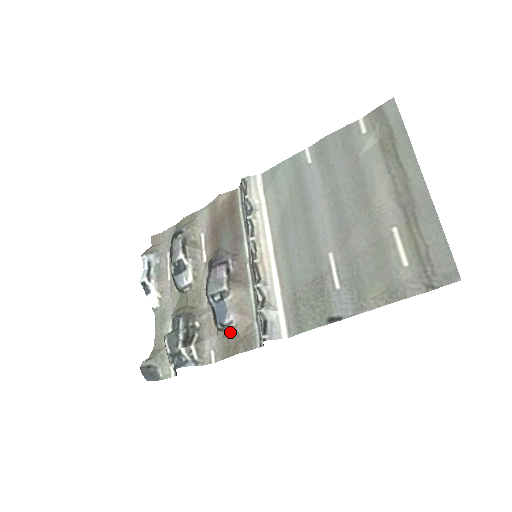
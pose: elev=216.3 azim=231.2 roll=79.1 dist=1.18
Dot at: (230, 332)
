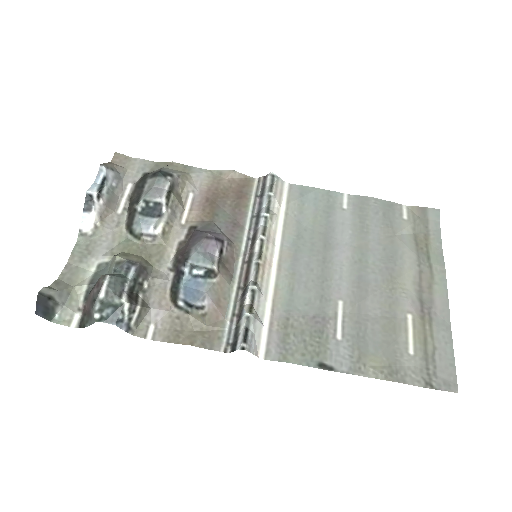
Dot at: (193, 317)
